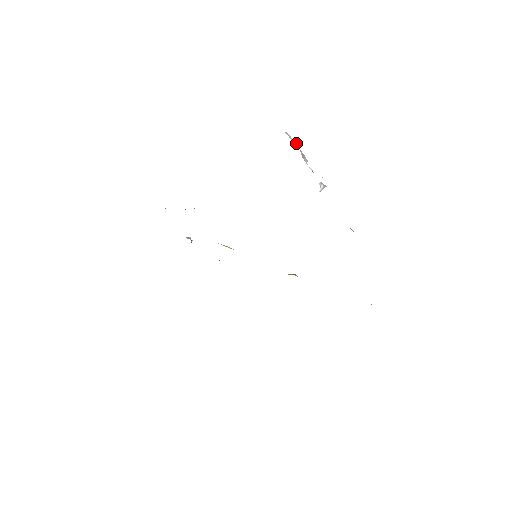
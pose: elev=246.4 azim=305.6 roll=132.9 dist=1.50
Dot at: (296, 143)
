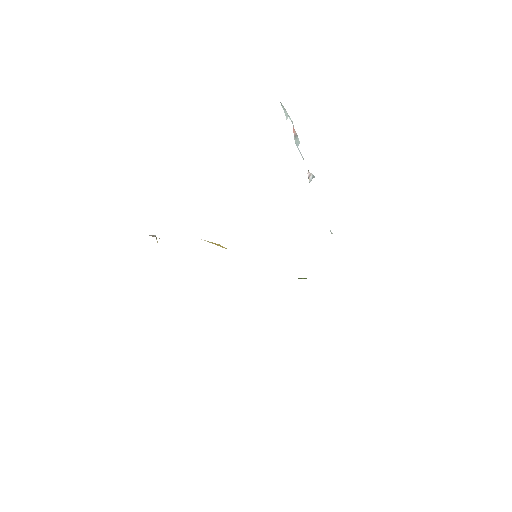
Dot at: occluded
